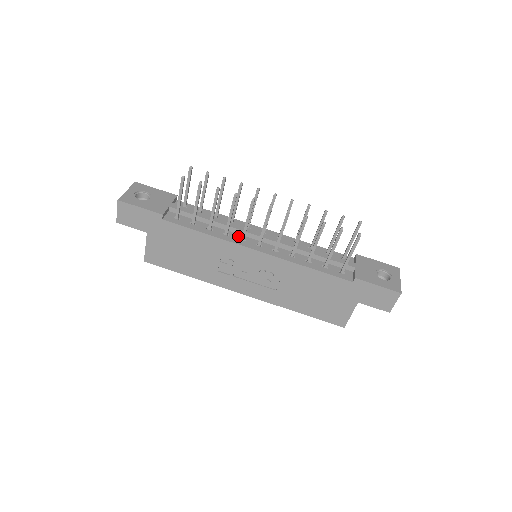
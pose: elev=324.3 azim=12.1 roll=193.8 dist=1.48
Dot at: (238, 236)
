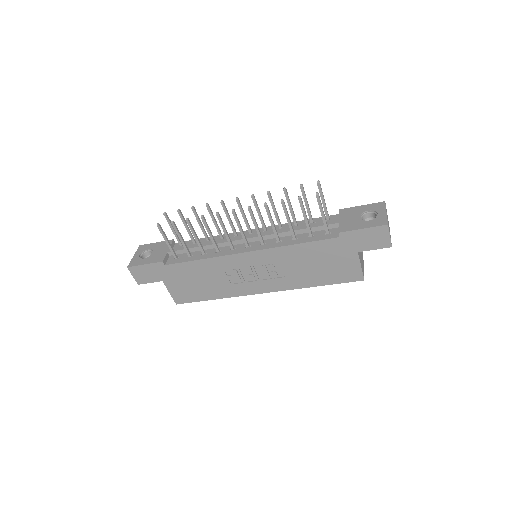
Dot at: (229, 248)
